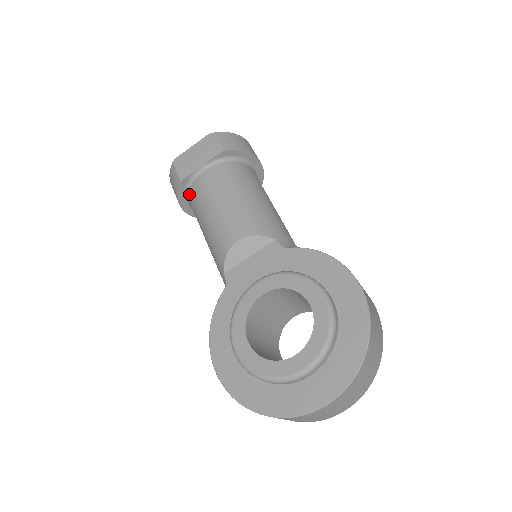
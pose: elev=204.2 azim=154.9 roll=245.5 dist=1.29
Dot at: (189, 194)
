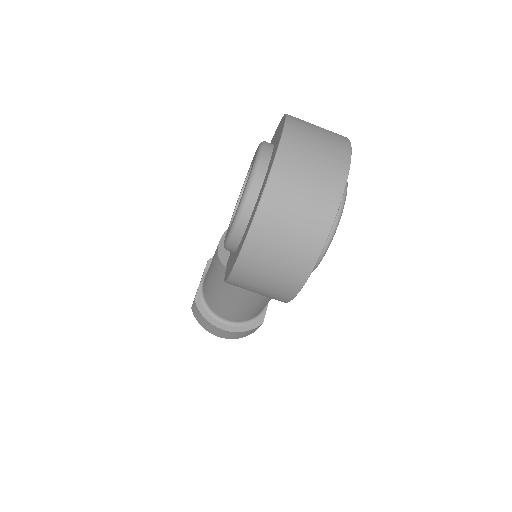
Dot at: (208, 305)
